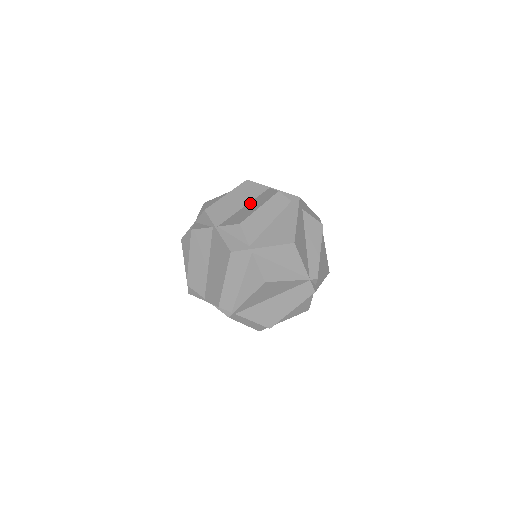
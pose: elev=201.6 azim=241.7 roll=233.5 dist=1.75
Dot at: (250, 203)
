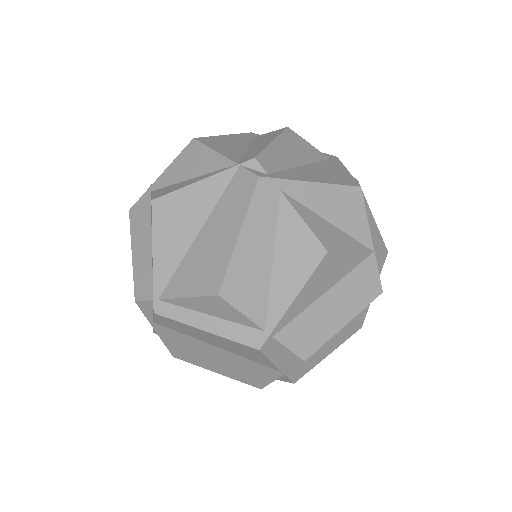
Dot at: occluded
